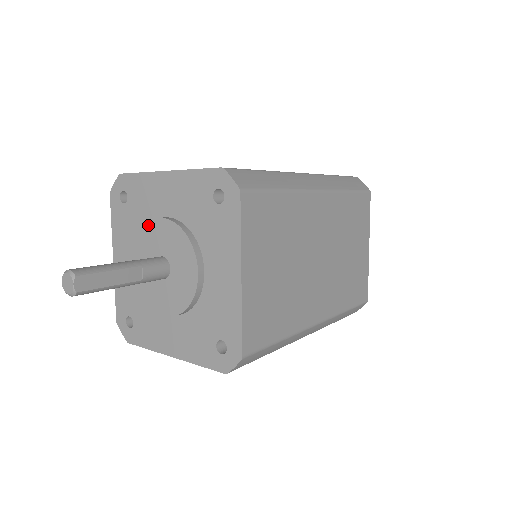
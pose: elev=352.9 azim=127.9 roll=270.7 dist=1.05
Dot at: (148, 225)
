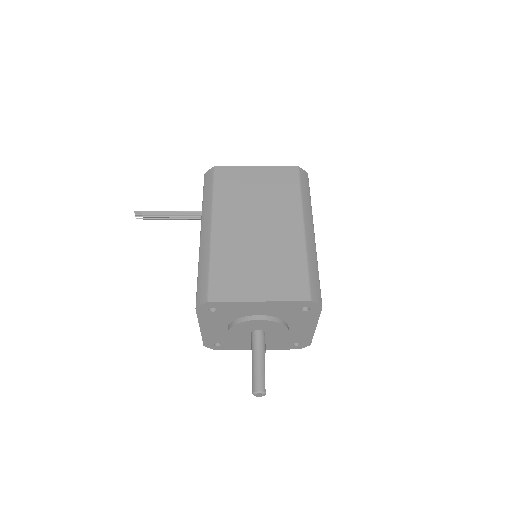
Dot at: (246, 322)
